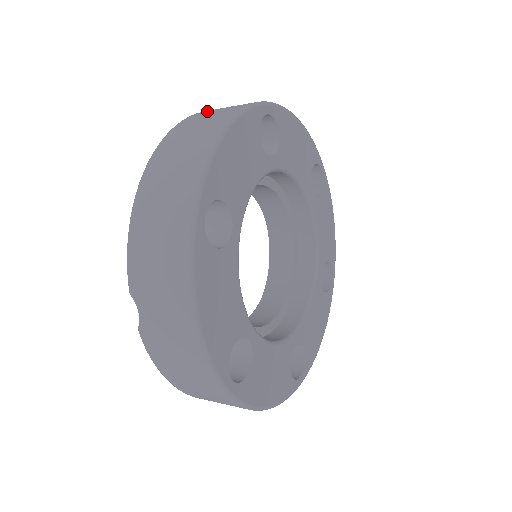
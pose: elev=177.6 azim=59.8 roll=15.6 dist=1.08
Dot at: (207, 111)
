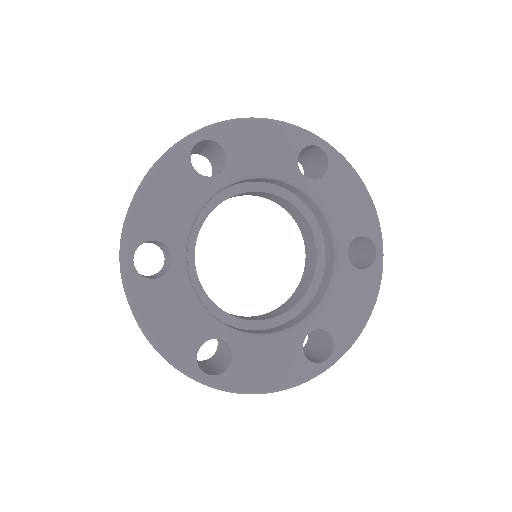
Dot at: occluded
